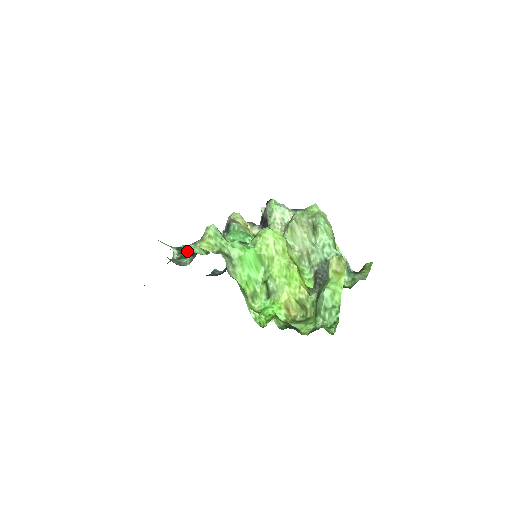
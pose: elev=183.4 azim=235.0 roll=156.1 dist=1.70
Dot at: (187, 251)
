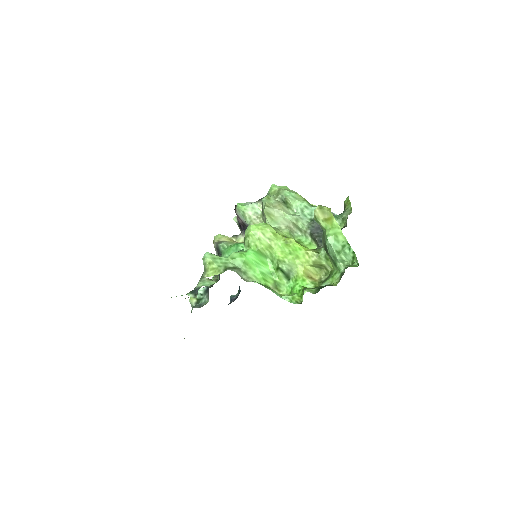
Dot at: (200, 292)
